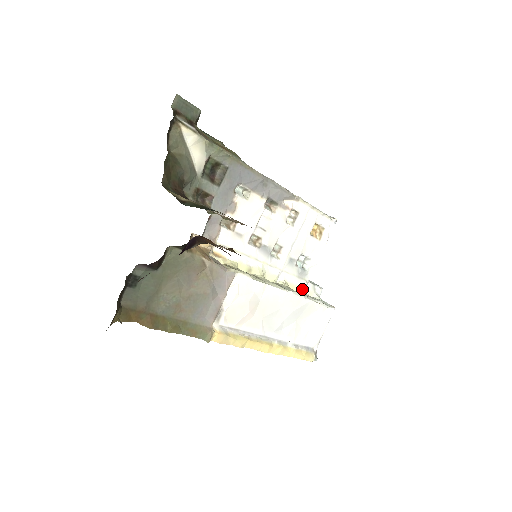
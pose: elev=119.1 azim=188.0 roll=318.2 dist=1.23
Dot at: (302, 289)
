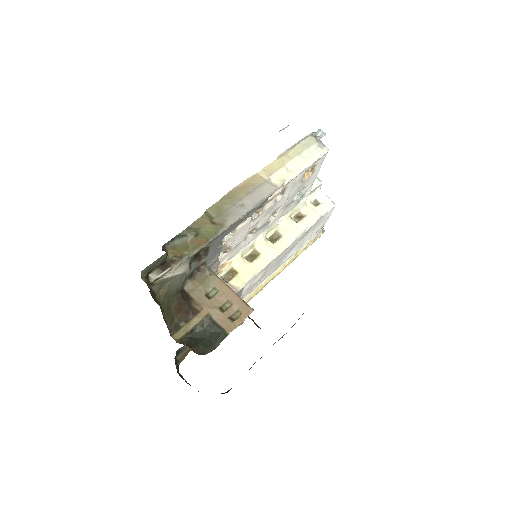
Dot at: (302, 206)
